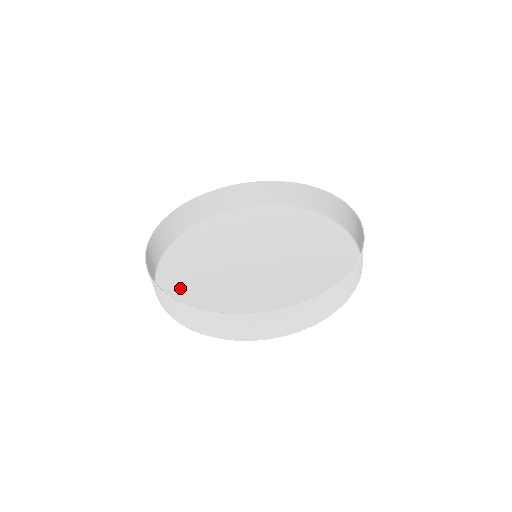
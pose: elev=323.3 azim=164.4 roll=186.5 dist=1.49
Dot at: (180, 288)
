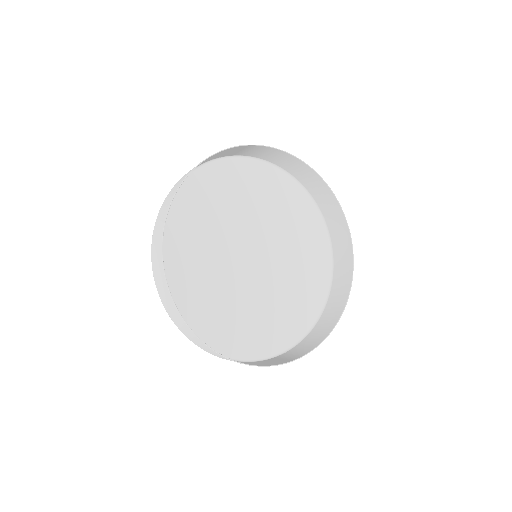
Dot at: (197, 198)
